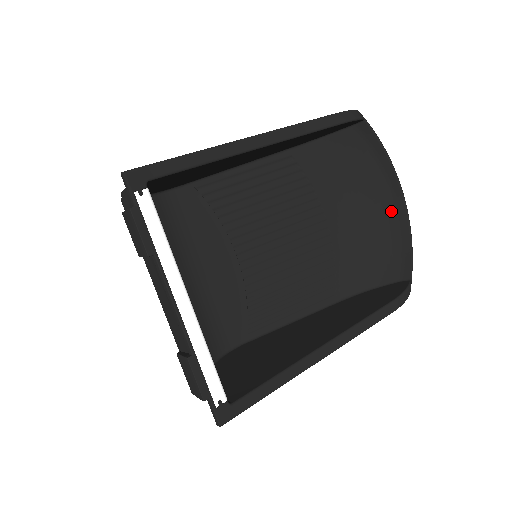
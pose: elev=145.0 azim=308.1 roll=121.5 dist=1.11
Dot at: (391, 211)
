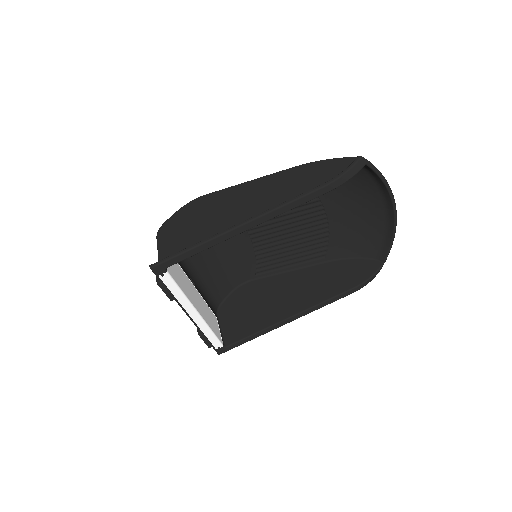
Dot at: (383, 215)
